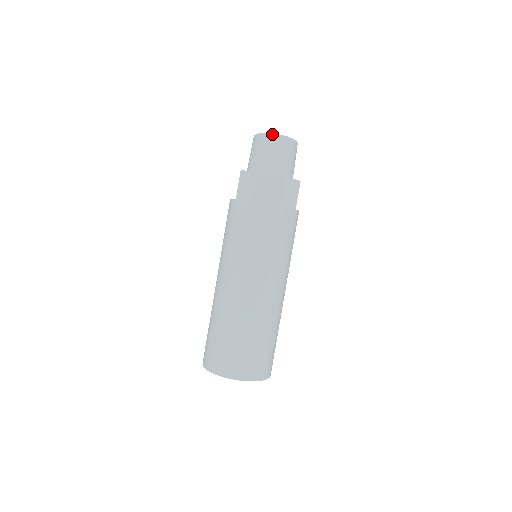
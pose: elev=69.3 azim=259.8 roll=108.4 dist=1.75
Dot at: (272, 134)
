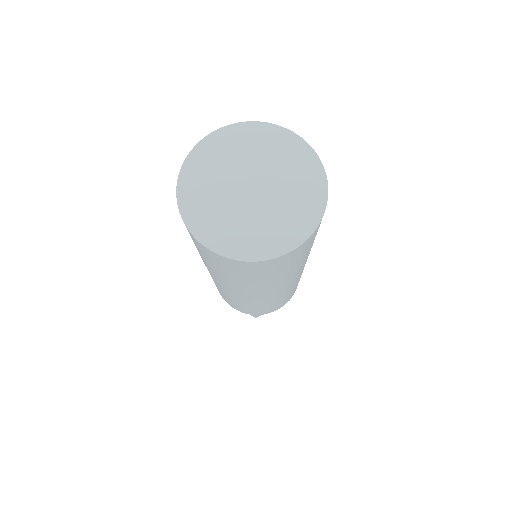
Dot at: occluded
